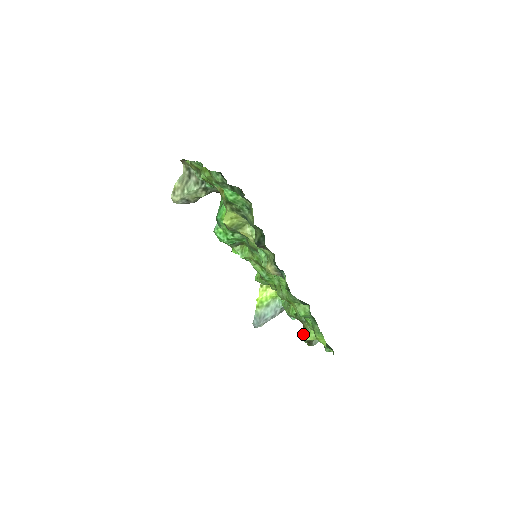
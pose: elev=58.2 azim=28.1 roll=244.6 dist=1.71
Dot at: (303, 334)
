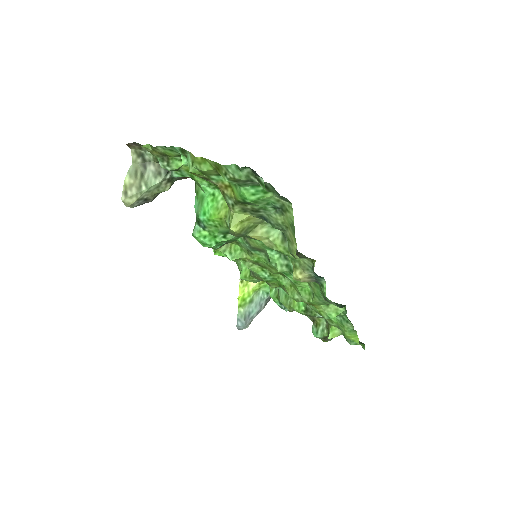
Dot at: (317, 331)
